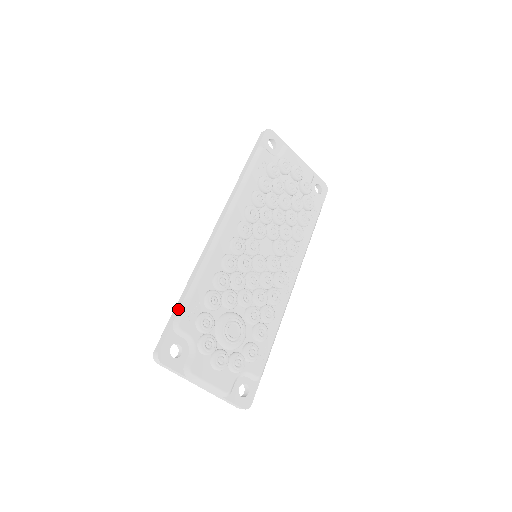
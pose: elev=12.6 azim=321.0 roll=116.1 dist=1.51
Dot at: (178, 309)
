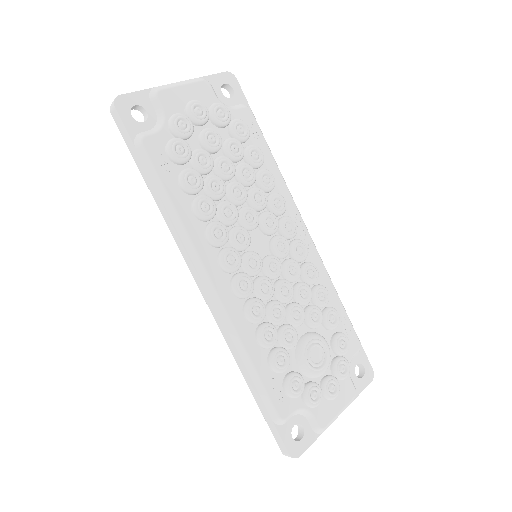
Dot at: (264, 407)
